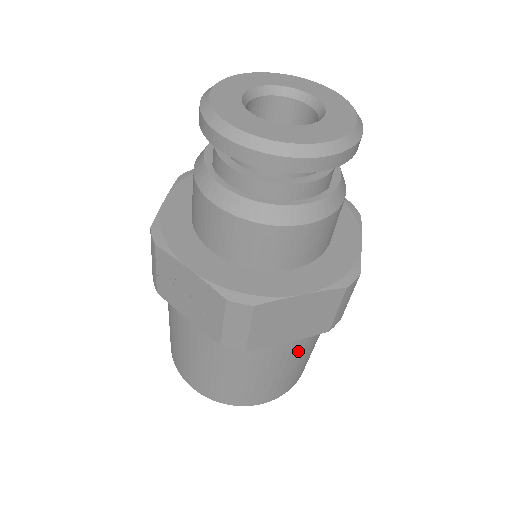
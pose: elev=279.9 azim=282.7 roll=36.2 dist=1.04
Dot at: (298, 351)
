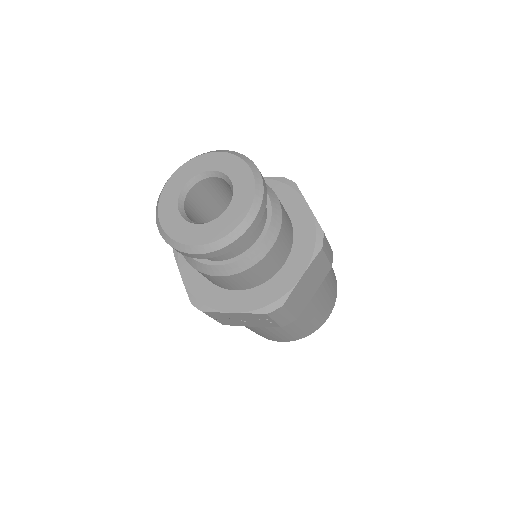
Dot at: (324, 286)
